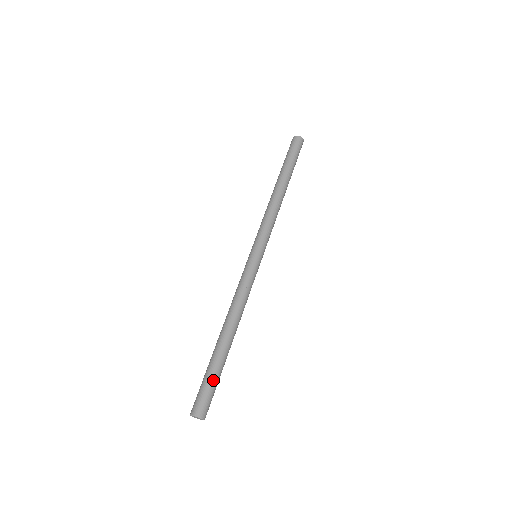
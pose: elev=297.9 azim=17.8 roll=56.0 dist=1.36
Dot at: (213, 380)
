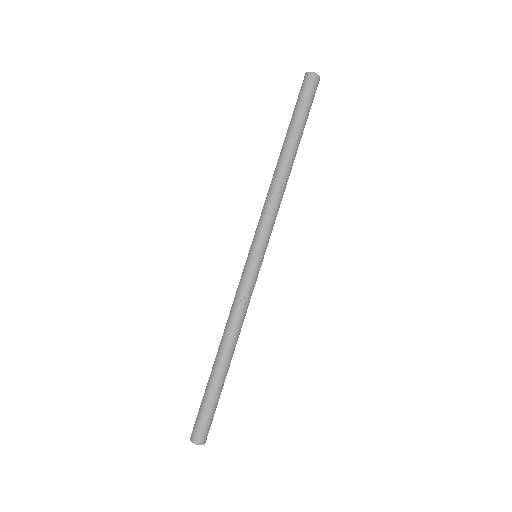
Dot at: (207, 406)
